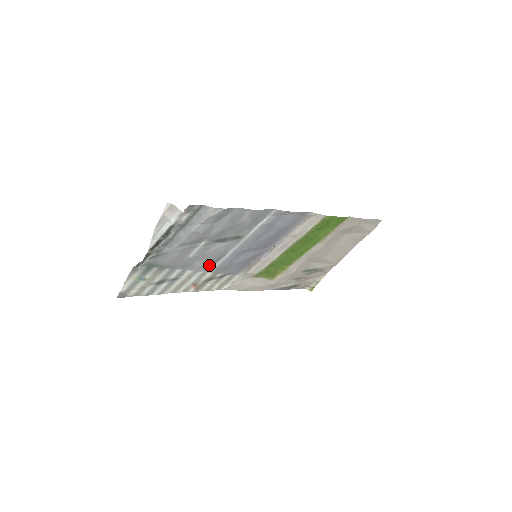
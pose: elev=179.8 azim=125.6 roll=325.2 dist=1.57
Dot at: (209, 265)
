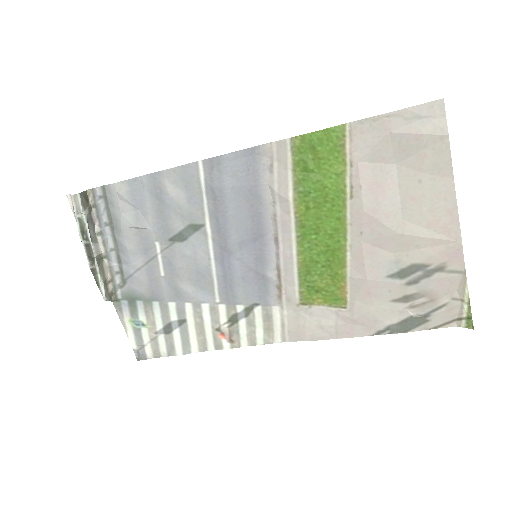
Dot at: (206, 289)
